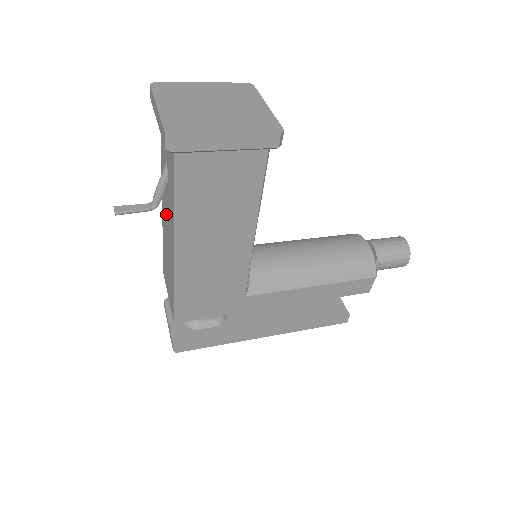
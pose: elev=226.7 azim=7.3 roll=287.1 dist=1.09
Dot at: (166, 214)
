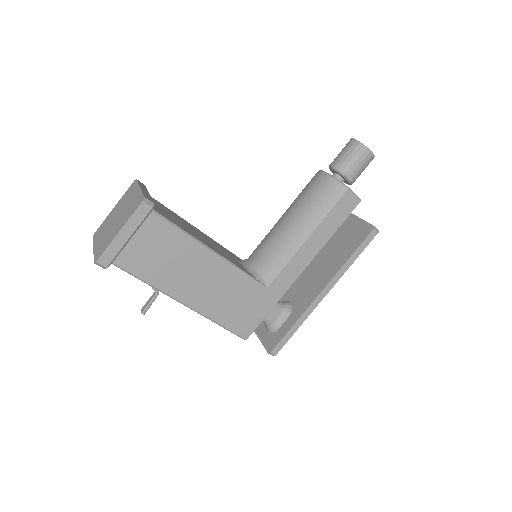
Dot at: occluded
